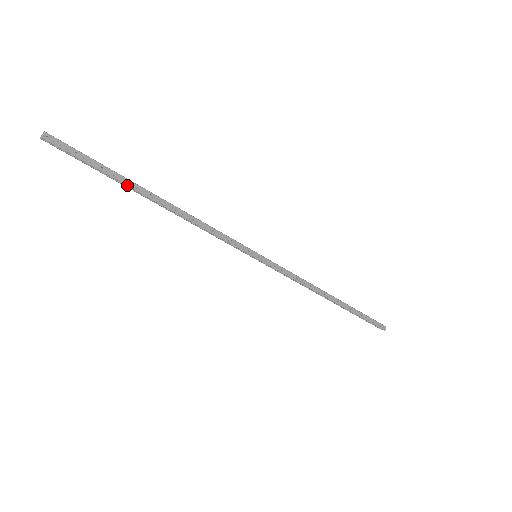
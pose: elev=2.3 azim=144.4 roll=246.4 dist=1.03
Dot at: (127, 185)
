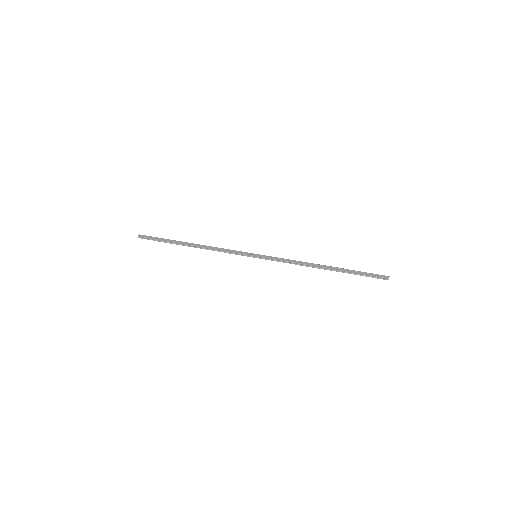
Dot at: (175, 243)
